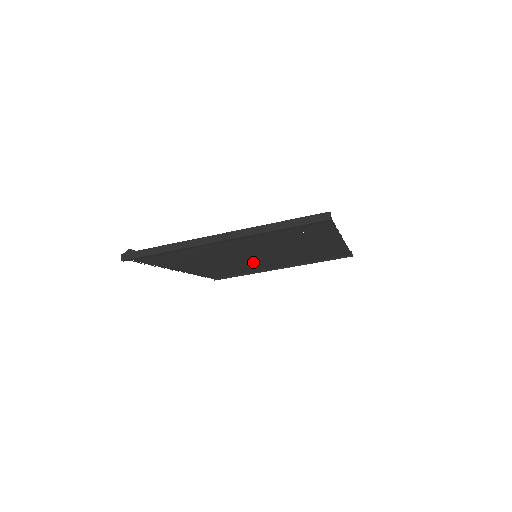
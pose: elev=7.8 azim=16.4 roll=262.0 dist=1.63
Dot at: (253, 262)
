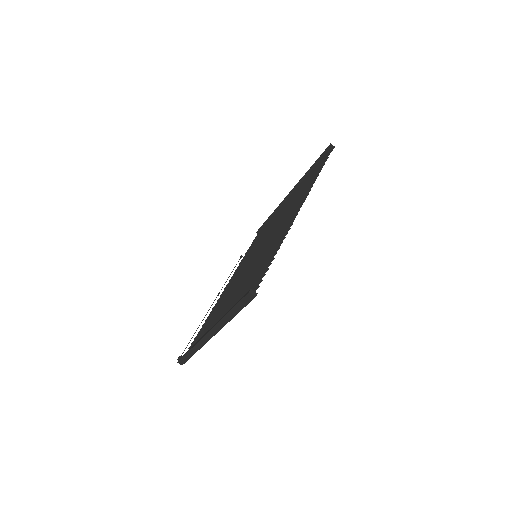
Dot at: occluded
